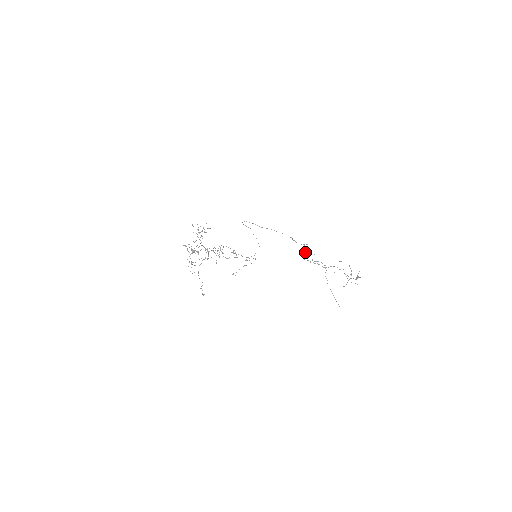
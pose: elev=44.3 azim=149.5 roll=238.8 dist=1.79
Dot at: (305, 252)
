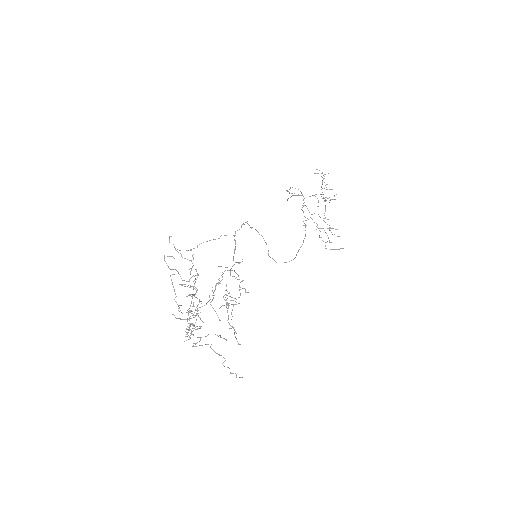
Dot at: (287, 191)
